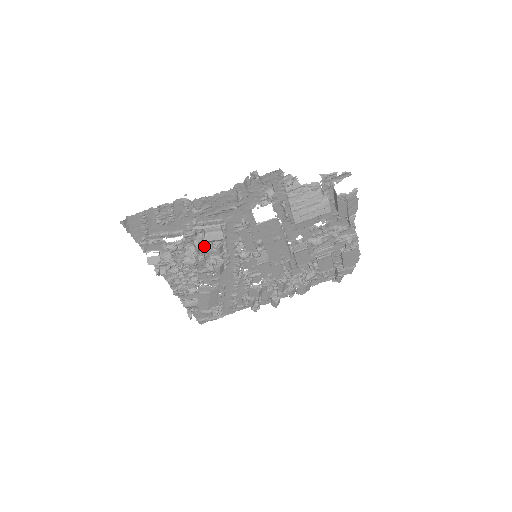
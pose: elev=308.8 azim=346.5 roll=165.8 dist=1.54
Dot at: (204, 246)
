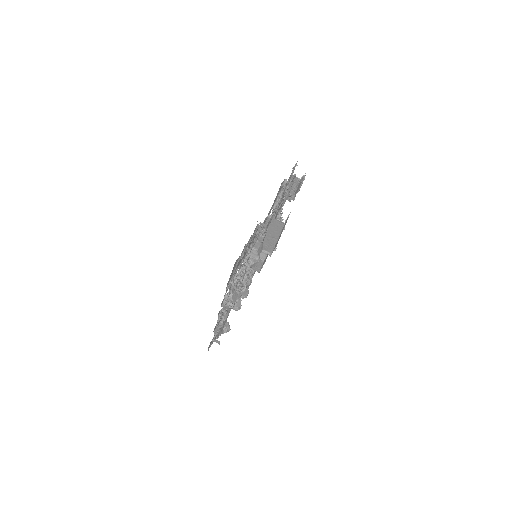
Dot at: occluded
